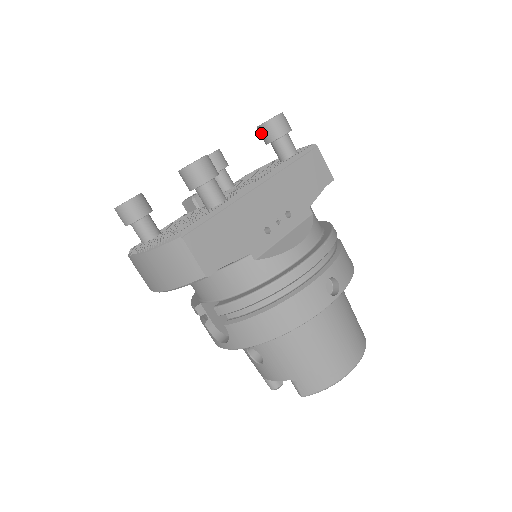
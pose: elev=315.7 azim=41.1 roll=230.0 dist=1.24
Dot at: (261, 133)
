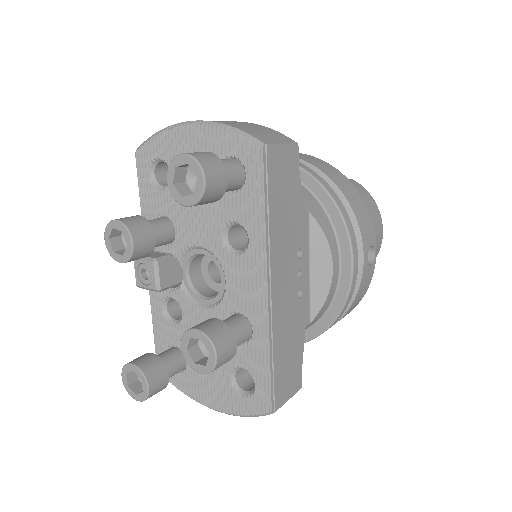
Dot at: occluded
